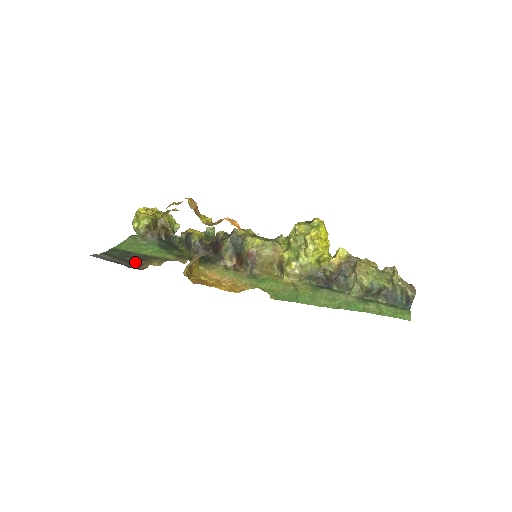
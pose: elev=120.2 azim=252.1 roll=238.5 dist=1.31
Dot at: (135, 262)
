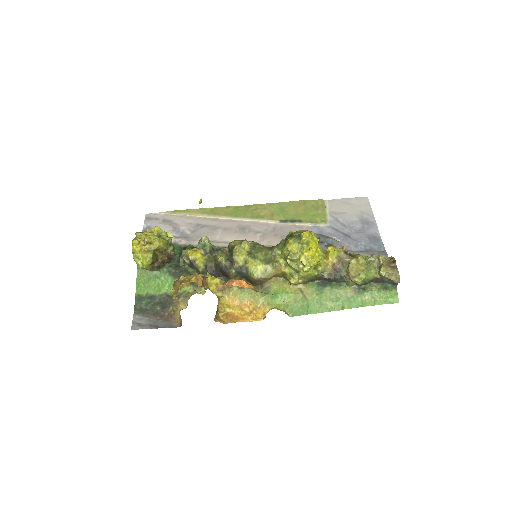
Dot at: (166, 312)
